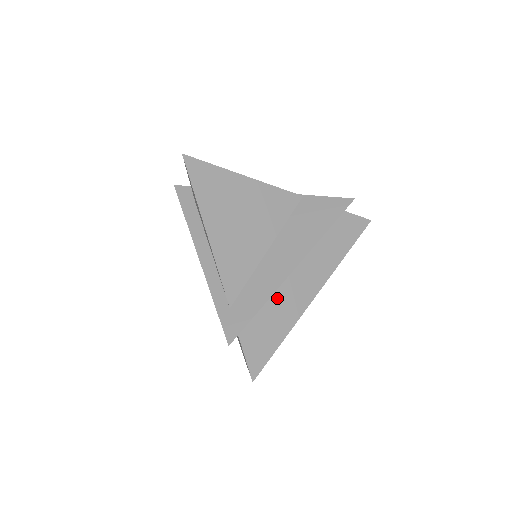
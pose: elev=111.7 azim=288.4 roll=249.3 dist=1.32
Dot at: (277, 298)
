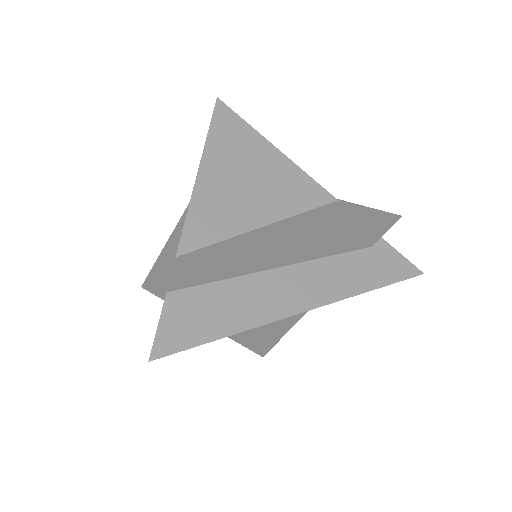
Dot at: (244, 283)
